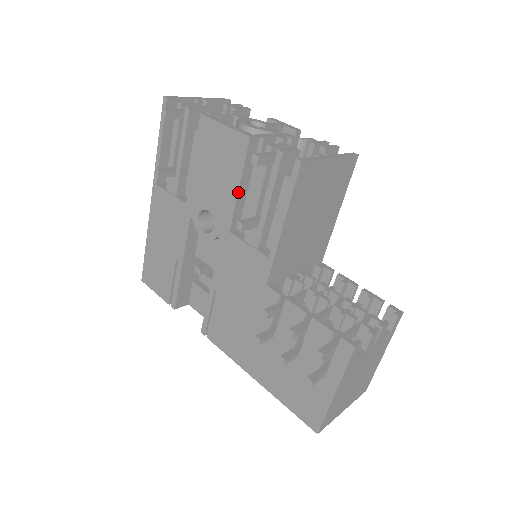
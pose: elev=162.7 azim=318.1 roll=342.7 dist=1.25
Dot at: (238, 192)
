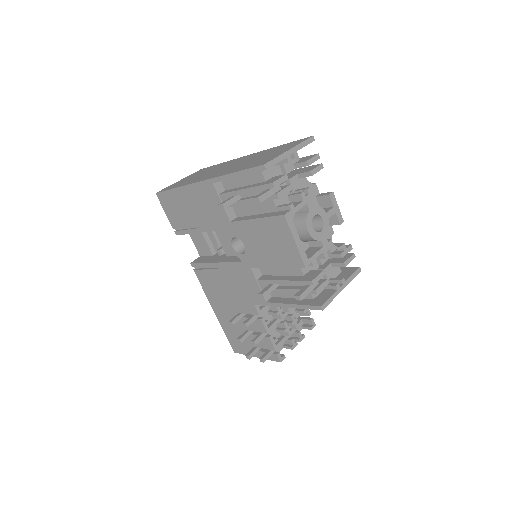
Dot at: (273, 267)
